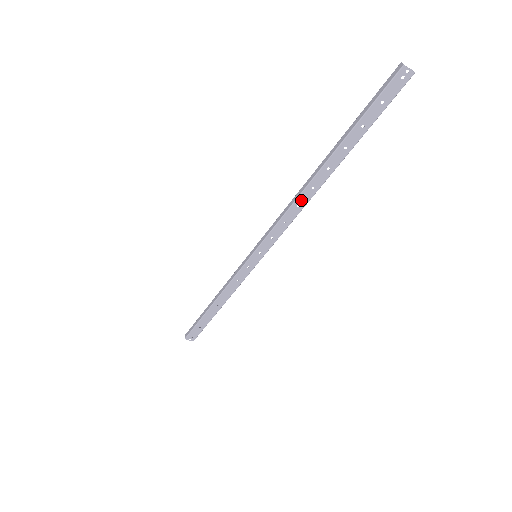
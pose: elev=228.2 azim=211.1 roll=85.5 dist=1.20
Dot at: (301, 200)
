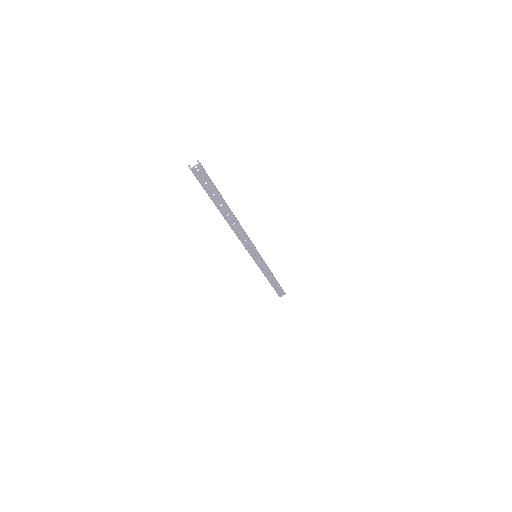
Dot at: (237, 231)
